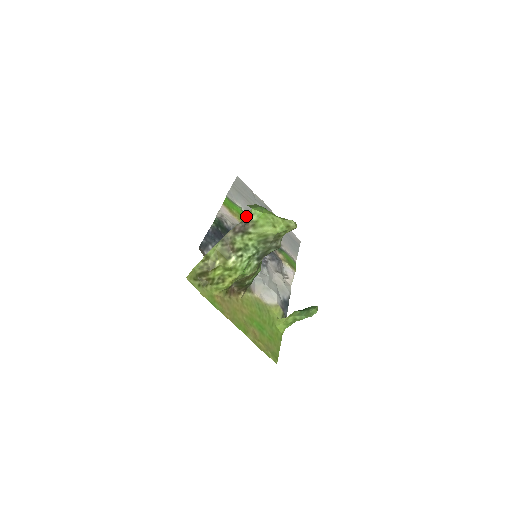
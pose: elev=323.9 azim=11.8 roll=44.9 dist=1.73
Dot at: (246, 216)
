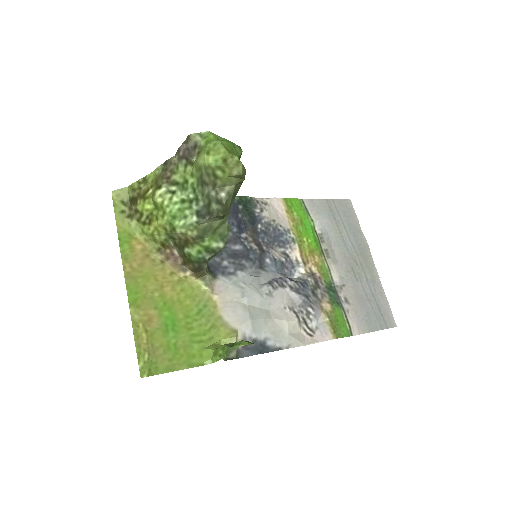
Dot at: occluded
